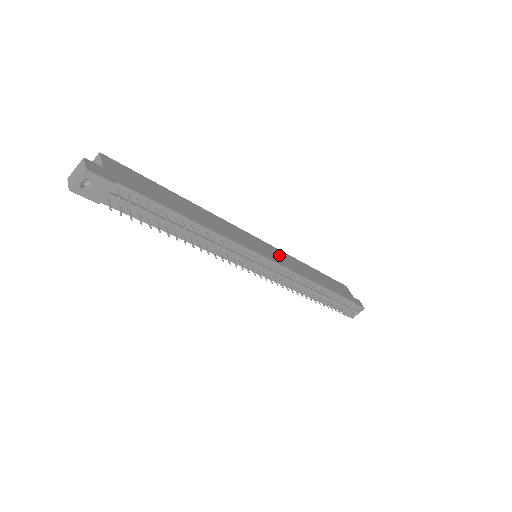
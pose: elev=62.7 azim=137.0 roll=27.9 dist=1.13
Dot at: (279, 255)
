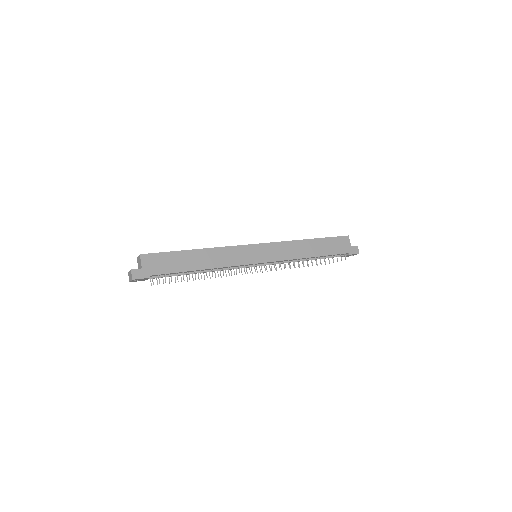
Dot at: (275, 250)
